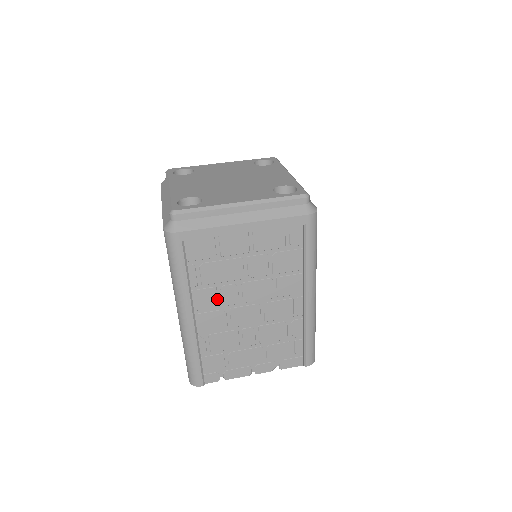
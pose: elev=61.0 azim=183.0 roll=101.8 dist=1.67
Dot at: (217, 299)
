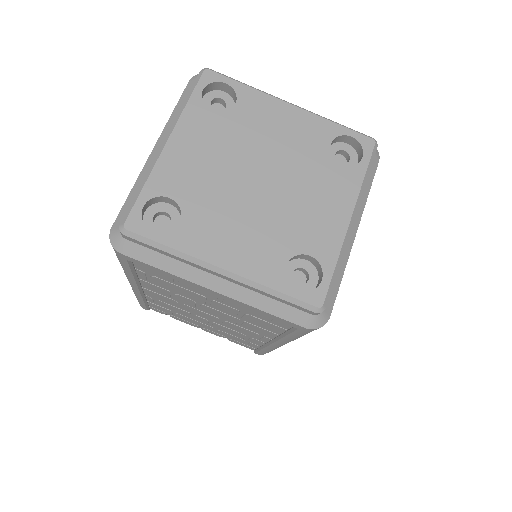
Dot at: (169, 295)
